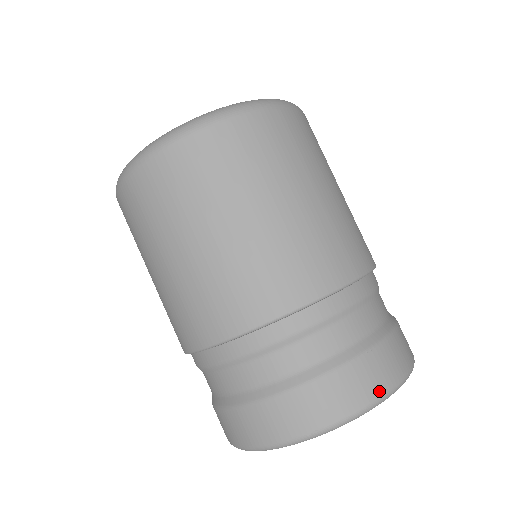
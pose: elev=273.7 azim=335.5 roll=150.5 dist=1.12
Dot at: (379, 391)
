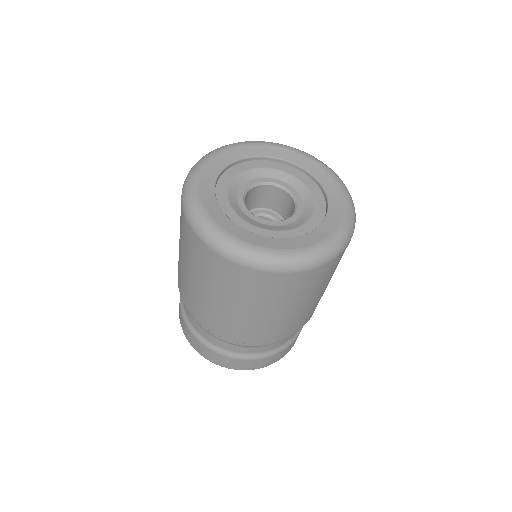
Dot at: (207, 358)
